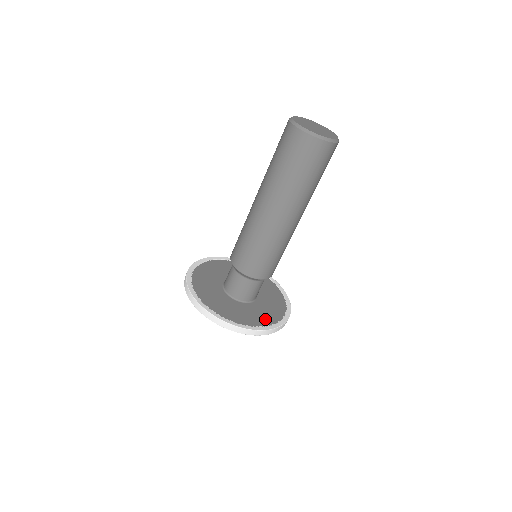
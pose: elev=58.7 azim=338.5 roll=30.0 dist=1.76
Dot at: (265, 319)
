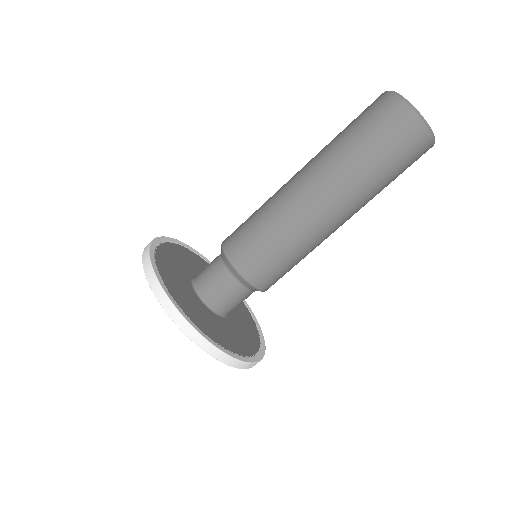
Dot at: (205, 325)
